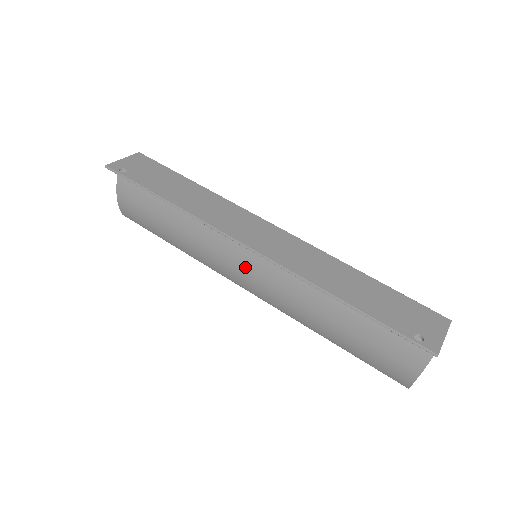
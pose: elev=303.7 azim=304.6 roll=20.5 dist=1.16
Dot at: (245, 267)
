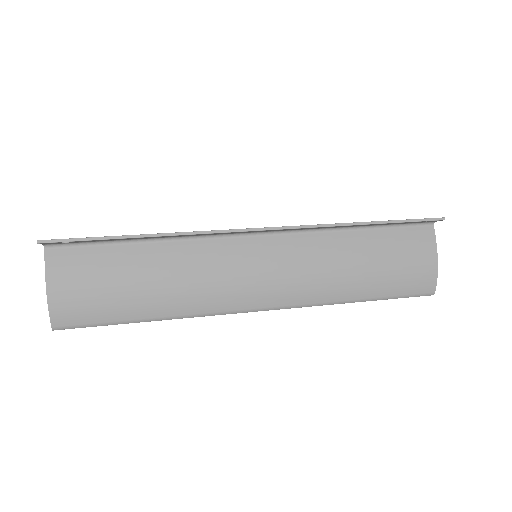
Dot at: (253, 271)
